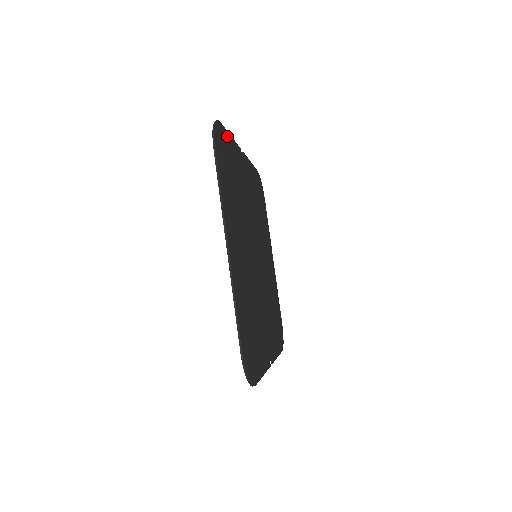
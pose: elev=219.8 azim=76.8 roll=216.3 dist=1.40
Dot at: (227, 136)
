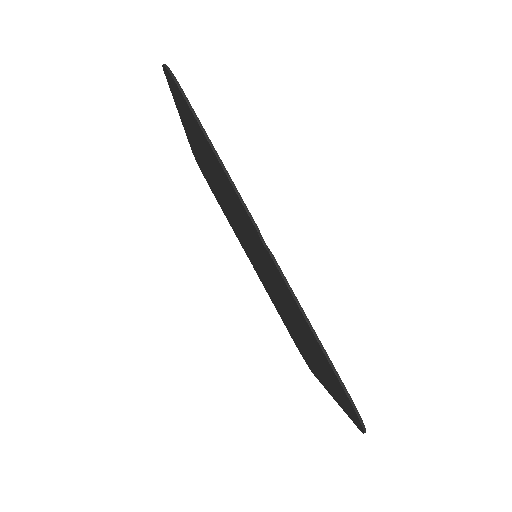
Dot at: occluded
